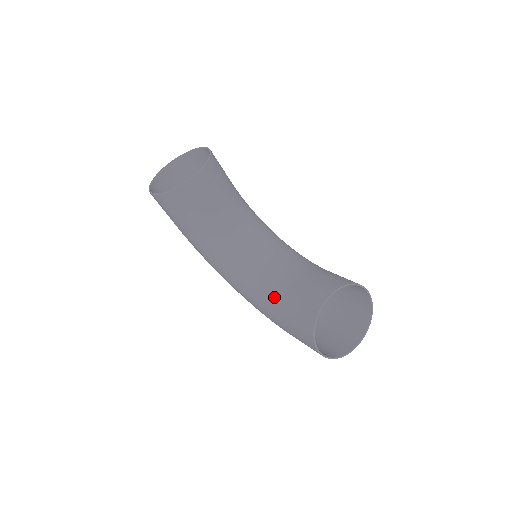
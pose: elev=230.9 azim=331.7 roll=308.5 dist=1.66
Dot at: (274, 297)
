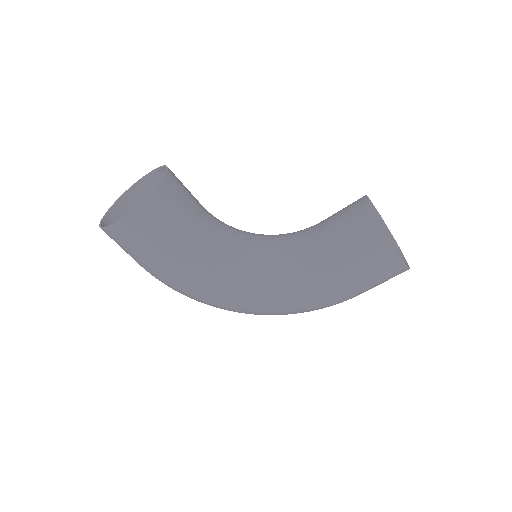
Dot at: (314, 257)
